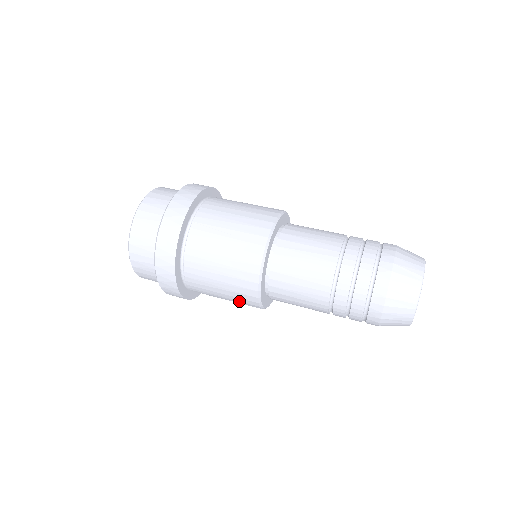
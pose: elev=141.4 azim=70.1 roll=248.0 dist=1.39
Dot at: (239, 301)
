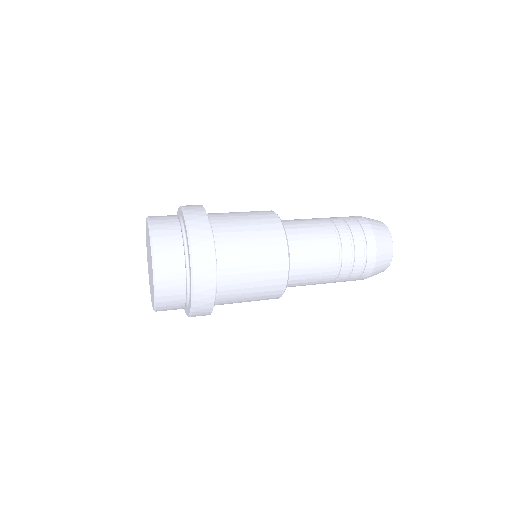
Dot at: occluded
